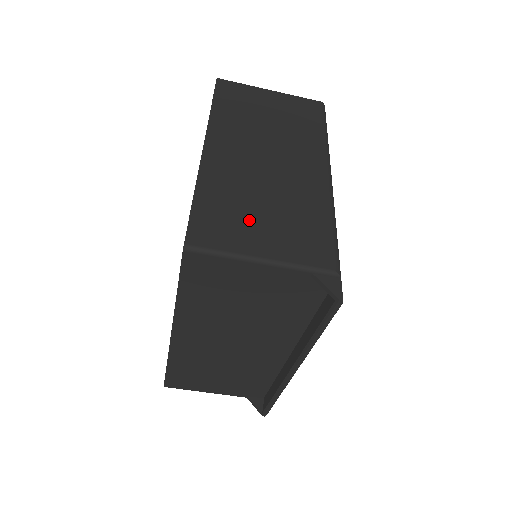
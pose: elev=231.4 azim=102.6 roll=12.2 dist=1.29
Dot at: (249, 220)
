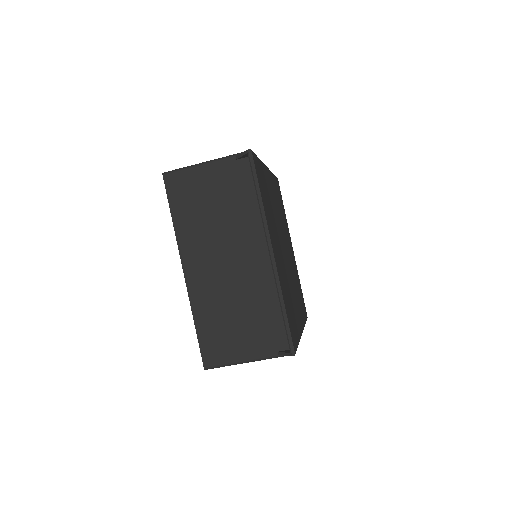
Dot at: occluded
